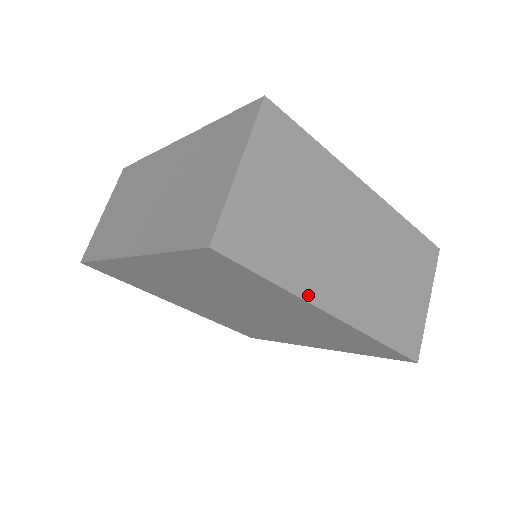
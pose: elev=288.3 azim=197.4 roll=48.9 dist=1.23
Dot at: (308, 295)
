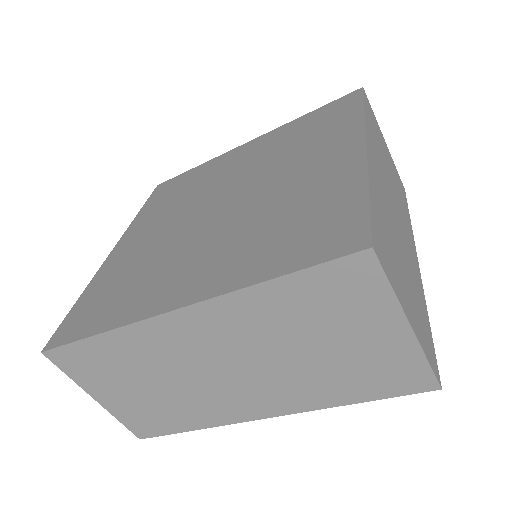
Dot at: (421, 285)
